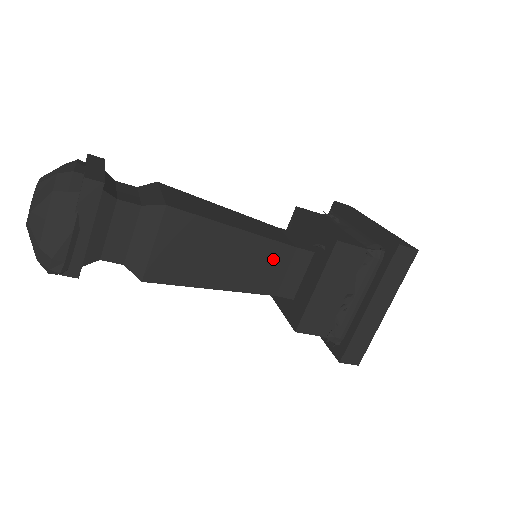
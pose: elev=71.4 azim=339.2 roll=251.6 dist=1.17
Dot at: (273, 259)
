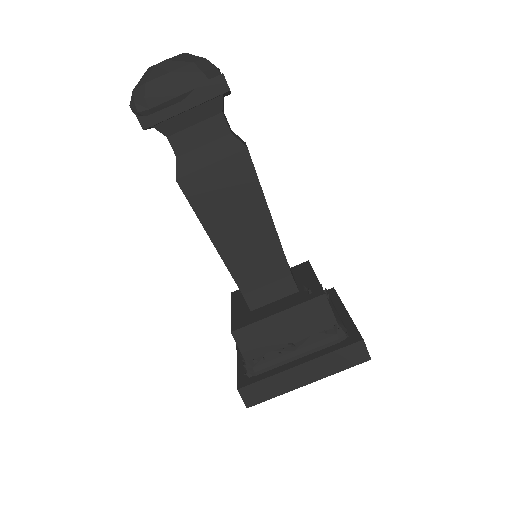
Dot at: (269, 264)
